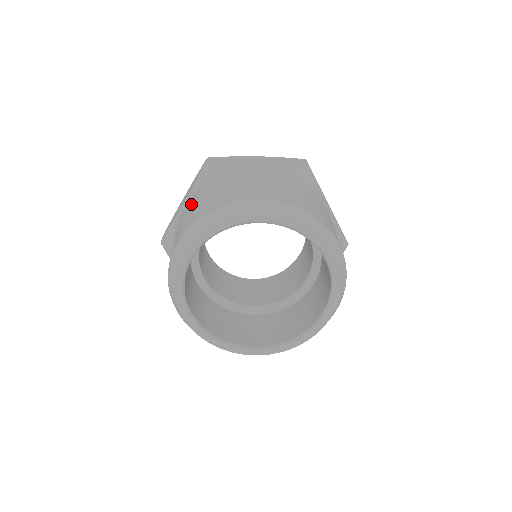
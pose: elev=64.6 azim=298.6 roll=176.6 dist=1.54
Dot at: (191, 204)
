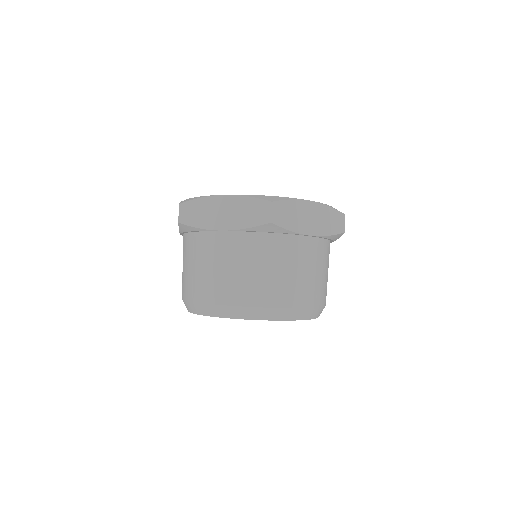
Dot at: (238, 248)
